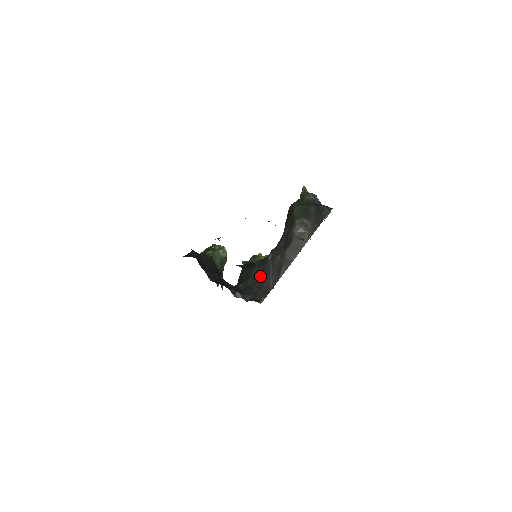
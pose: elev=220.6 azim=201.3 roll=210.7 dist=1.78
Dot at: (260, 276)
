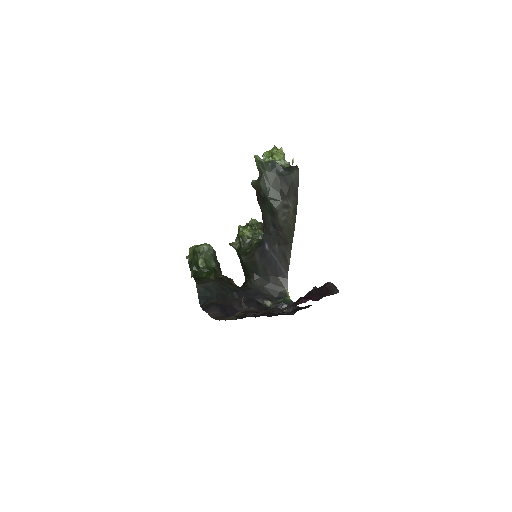
Dot at: (269, 268)
